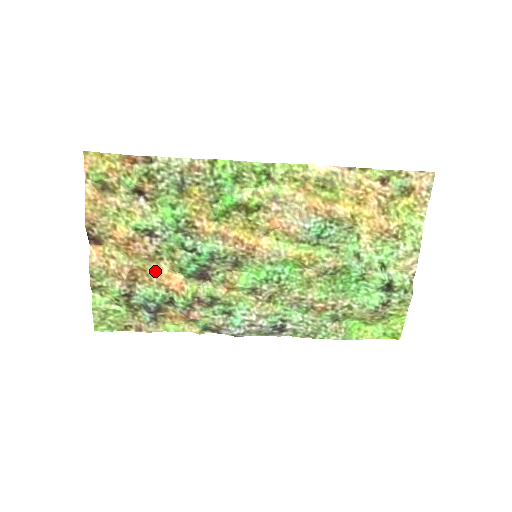
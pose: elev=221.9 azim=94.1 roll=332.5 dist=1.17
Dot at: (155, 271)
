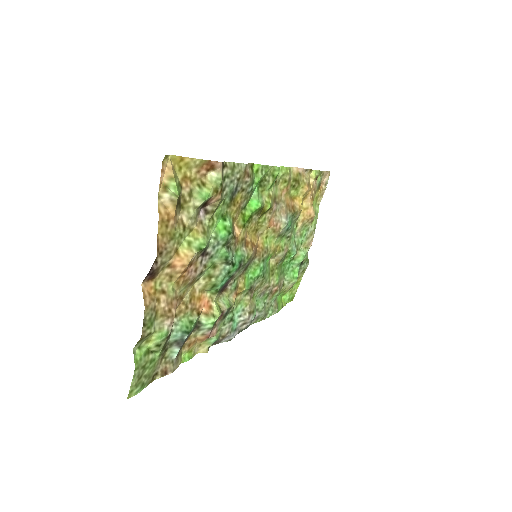
Dot at: (190, 296)
